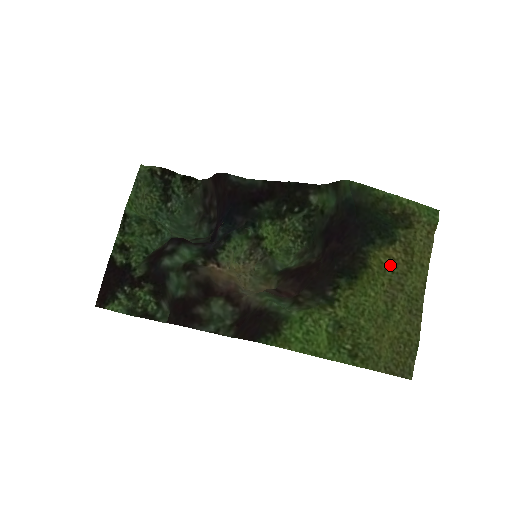
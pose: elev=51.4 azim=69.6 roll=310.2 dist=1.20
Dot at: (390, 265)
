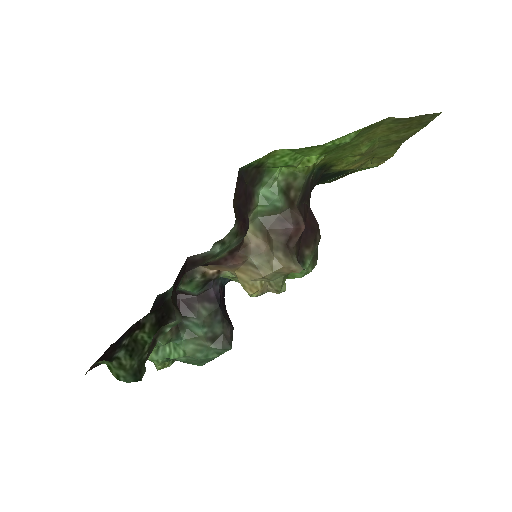
Dot at: (355, 163)
